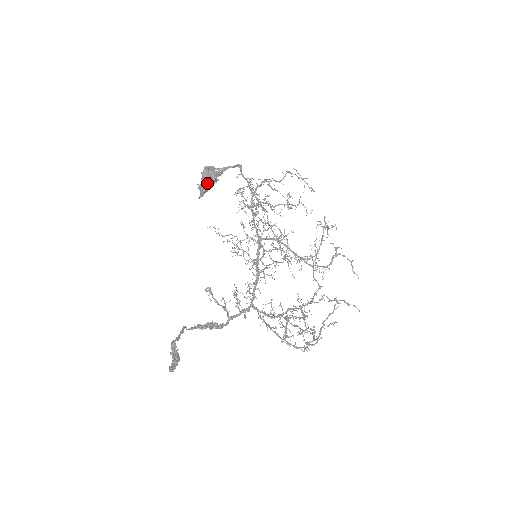
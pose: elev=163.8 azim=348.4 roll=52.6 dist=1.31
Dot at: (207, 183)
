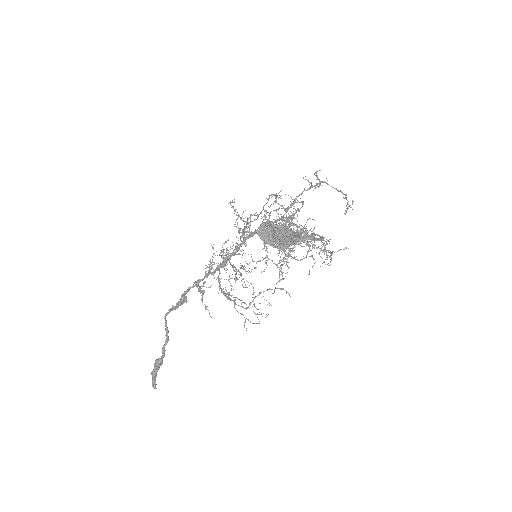
Dot at: (281, 244)
